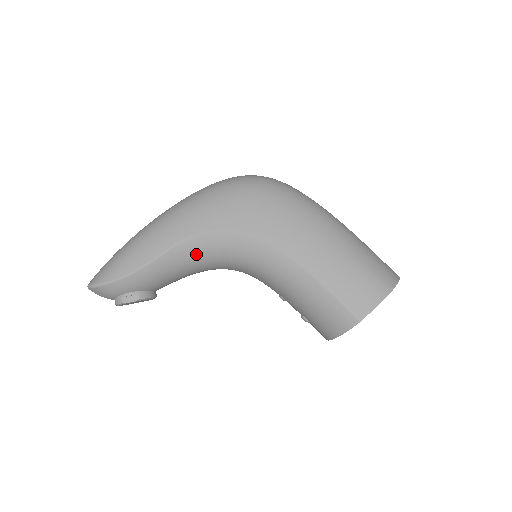
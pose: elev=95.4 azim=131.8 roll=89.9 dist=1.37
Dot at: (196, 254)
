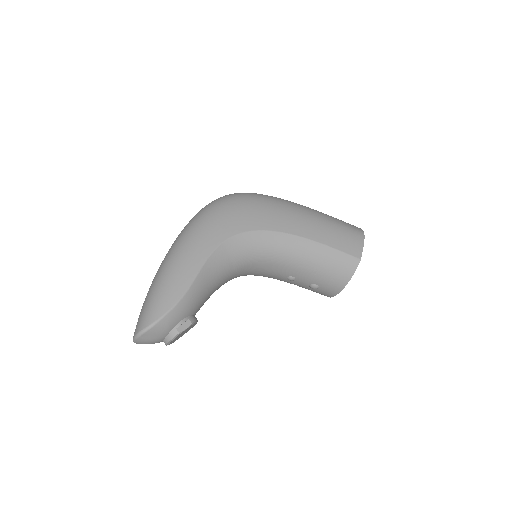
Dot at: (223, 263)
